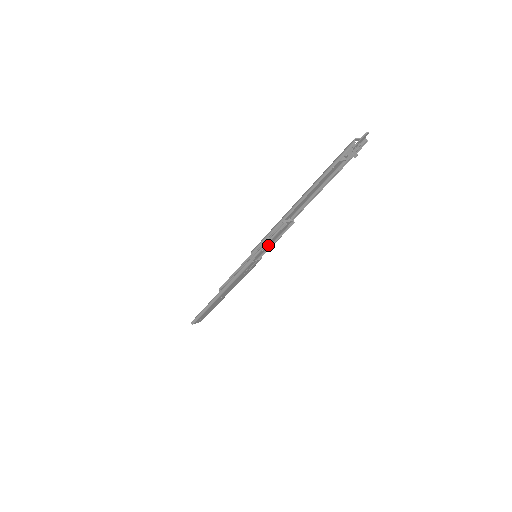
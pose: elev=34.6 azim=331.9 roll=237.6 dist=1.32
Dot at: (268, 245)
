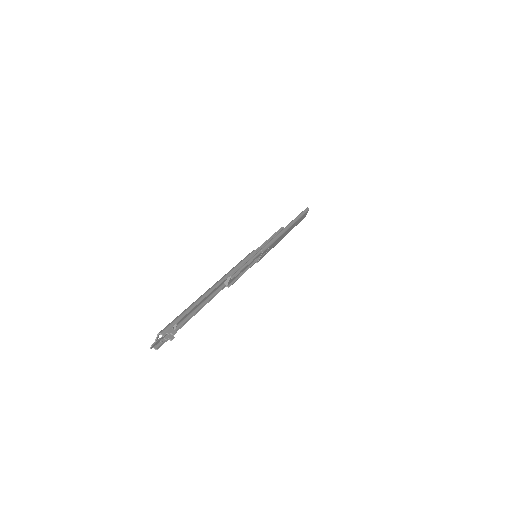
Dot at: (249, 261)
